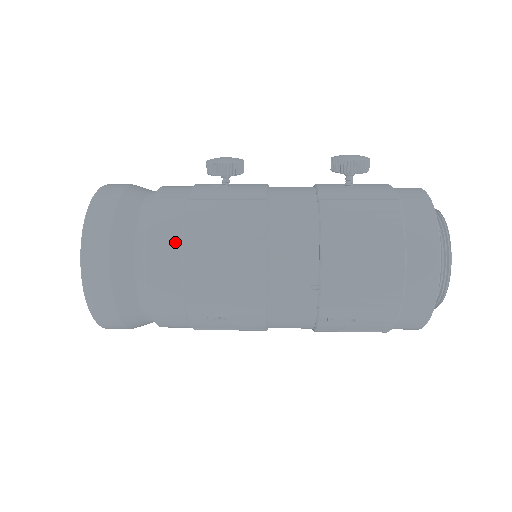
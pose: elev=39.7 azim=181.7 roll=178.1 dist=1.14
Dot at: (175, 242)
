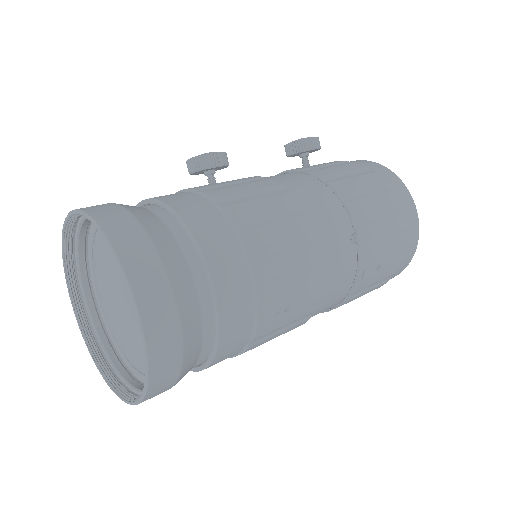
Dot at: (225, 228)
